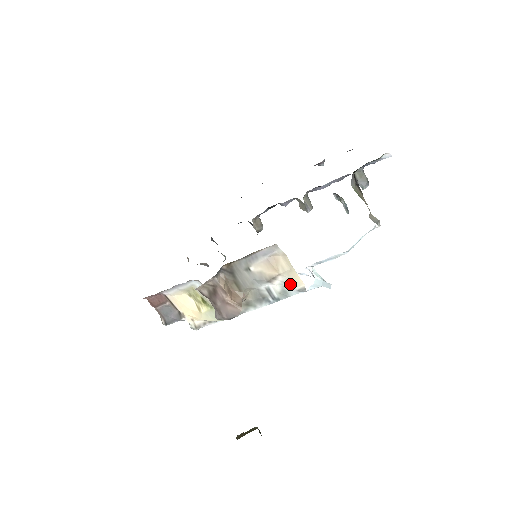
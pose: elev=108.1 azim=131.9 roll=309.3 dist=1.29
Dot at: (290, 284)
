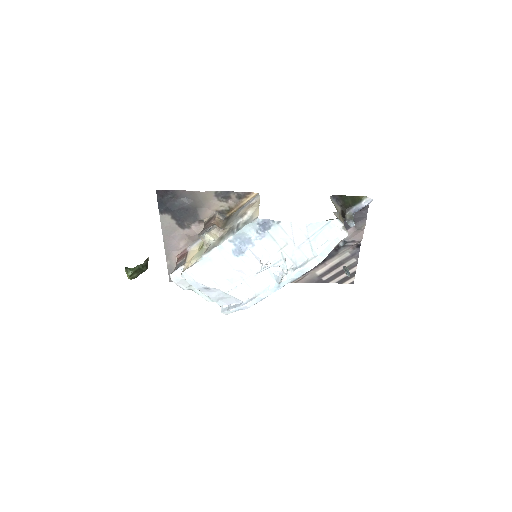
Dot at: (252, 217)
